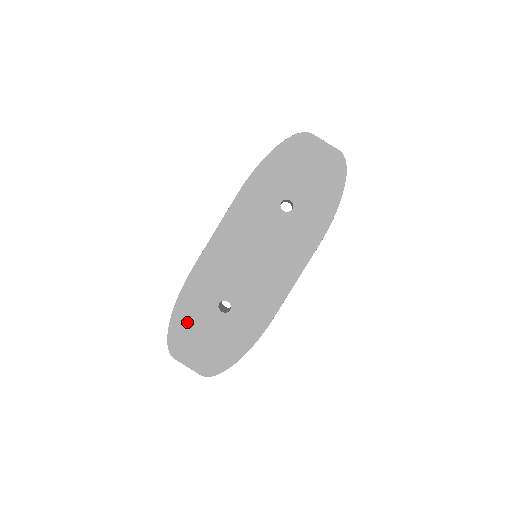
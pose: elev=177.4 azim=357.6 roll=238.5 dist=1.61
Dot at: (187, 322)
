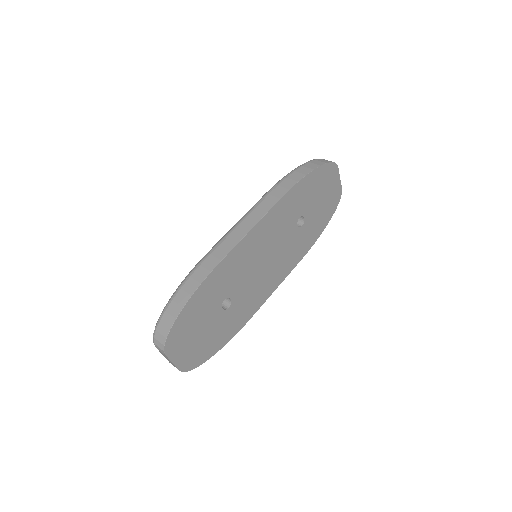
Dot at: (193, 316)
